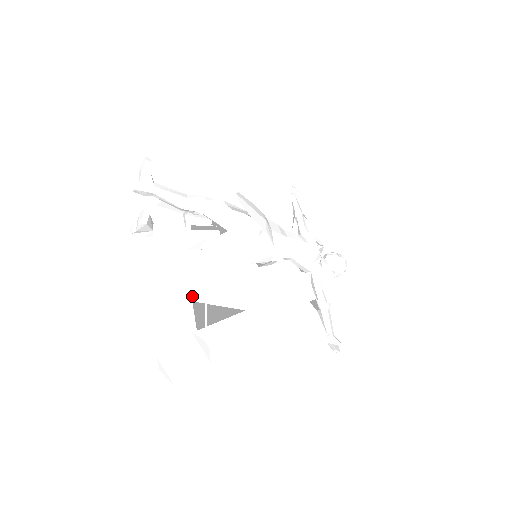
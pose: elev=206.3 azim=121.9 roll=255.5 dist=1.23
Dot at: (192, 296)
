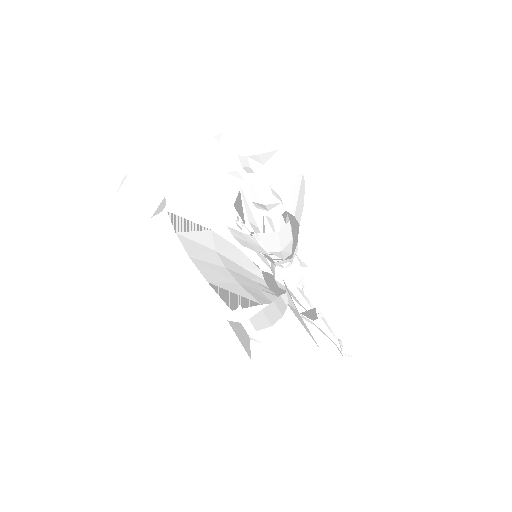
Dot at: (204, 277)
